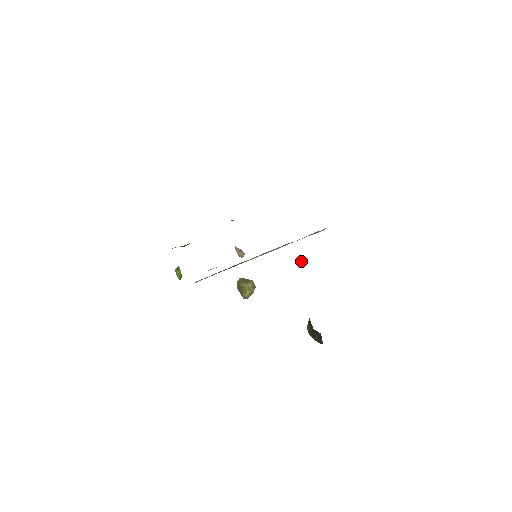
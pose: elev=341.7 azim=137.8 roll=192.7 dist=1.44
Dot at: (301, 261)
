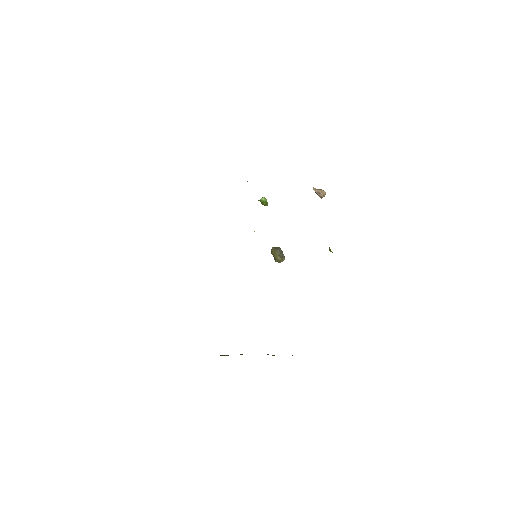
Dot at: occluded
